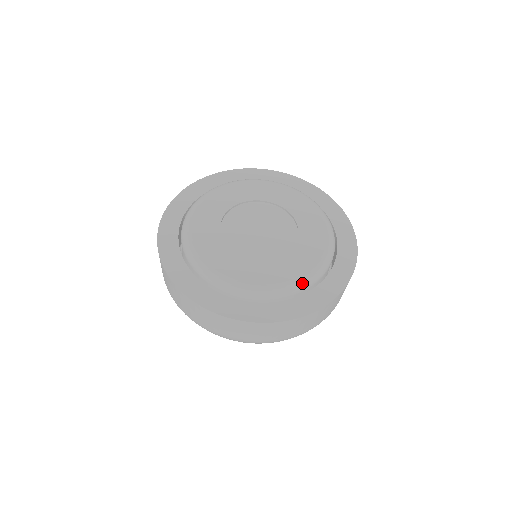
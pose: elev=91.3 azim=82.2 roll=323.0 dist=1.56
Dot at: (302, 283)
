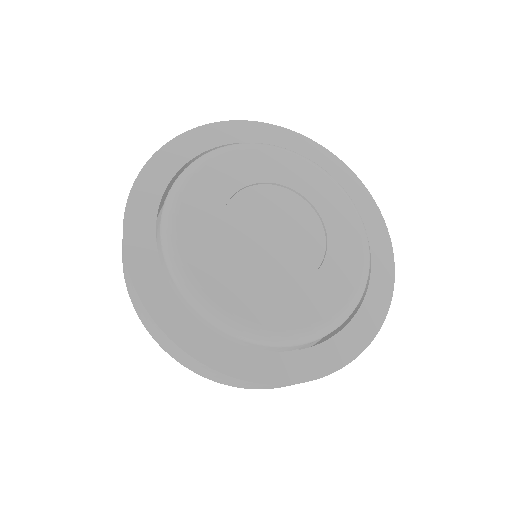
Dot at: (292, 338)
